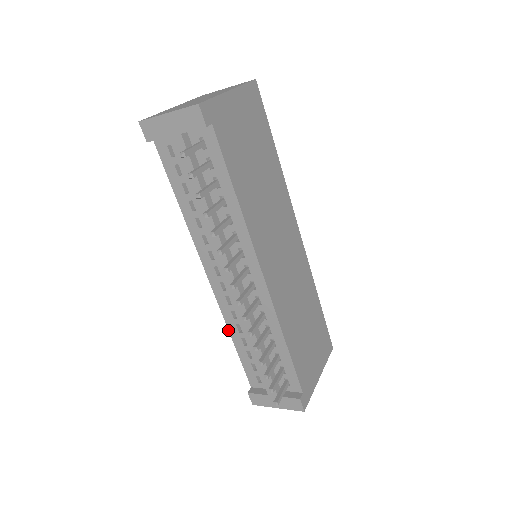
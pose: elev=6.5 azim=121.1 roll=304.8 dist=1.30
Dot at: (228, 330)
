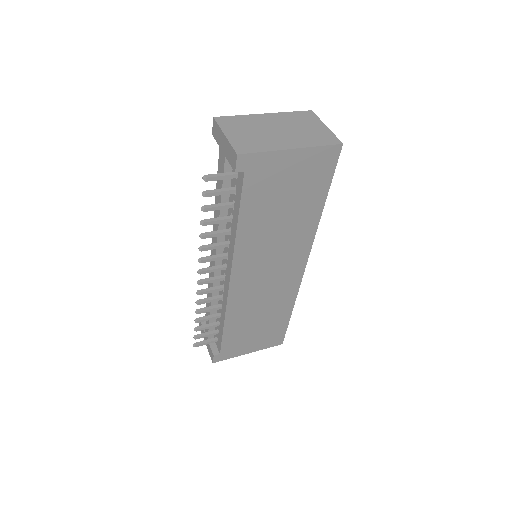
Dot at: occluded
